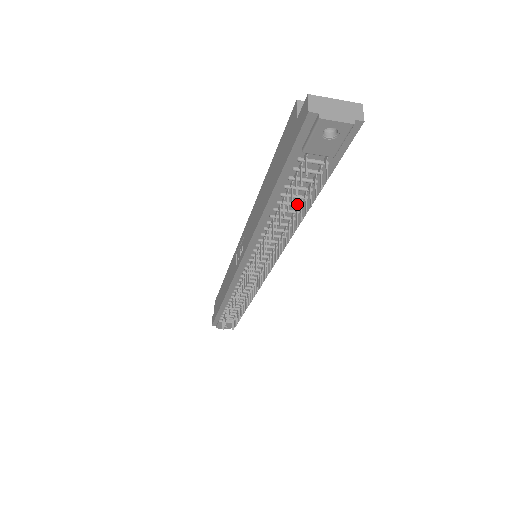
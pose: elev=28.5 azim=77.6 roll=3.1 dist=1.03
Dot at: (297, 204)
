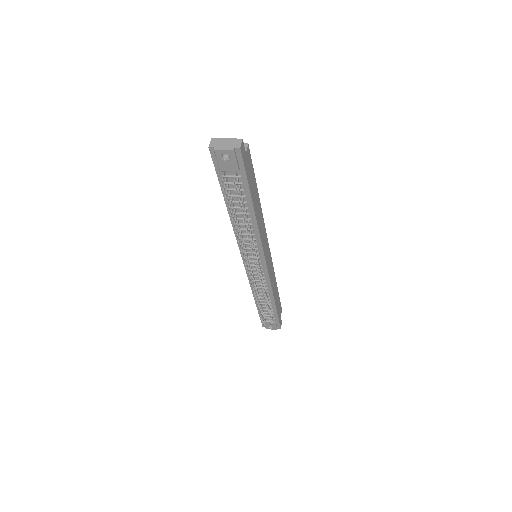
Dot at: (244, 207)
